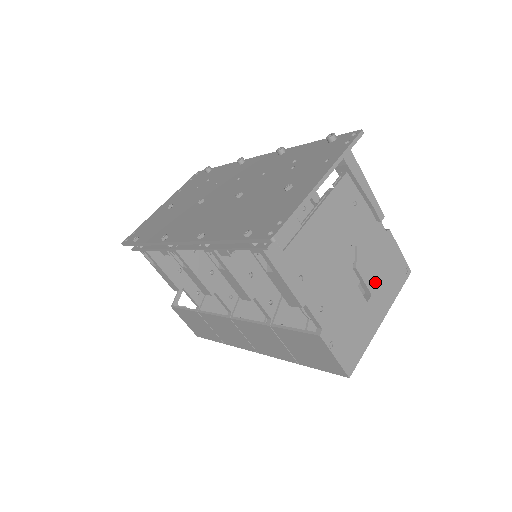
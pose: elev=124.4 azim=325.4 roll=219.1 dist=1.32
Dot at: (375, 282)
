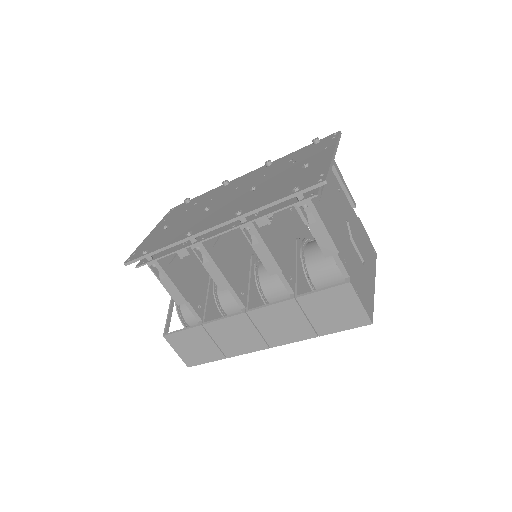
Dot at: (363, 253)
